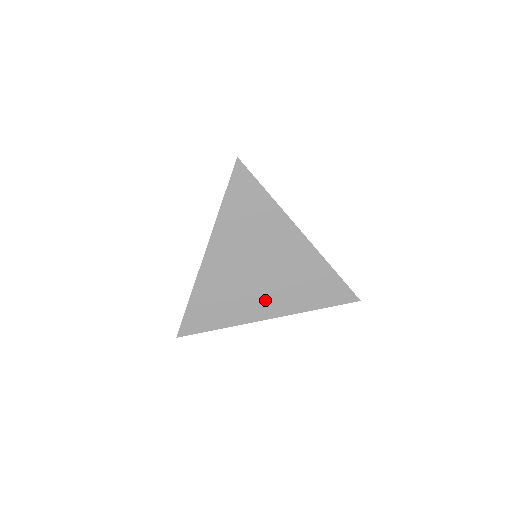
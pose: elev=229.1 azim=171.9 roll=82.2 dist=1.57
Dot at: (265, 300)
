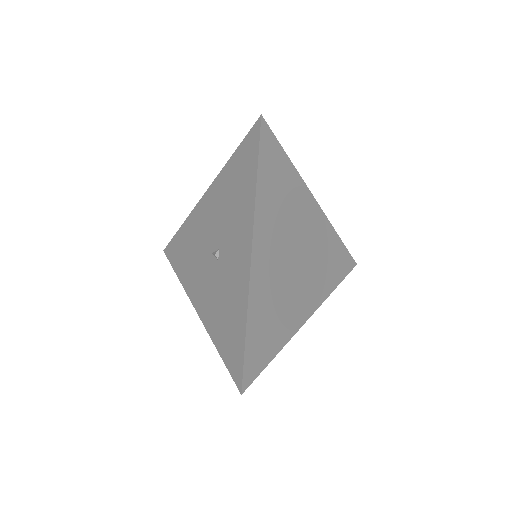
Dot at: (304, 295)
